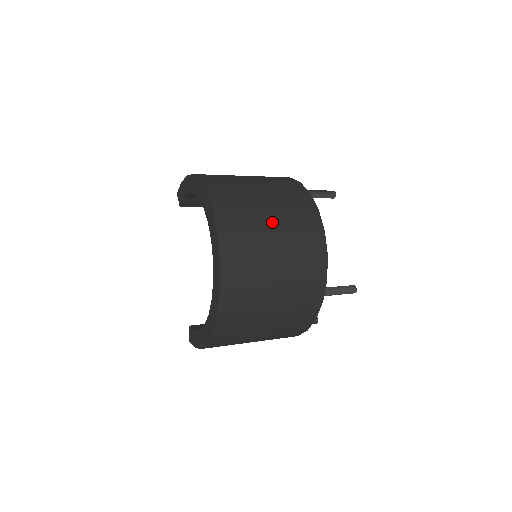
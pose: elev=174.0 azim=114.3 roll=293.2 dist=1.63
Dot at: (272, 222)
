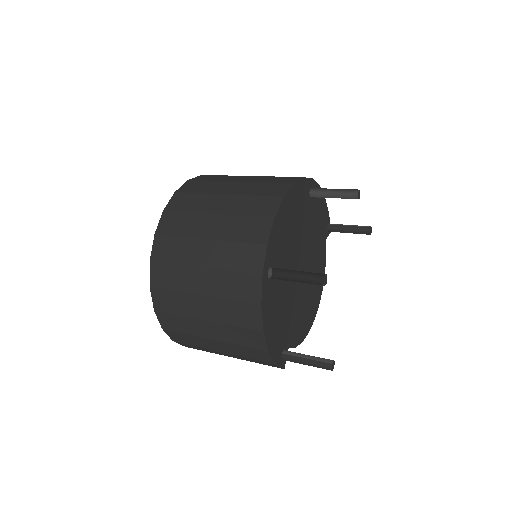
Dot at: (232, 188)
